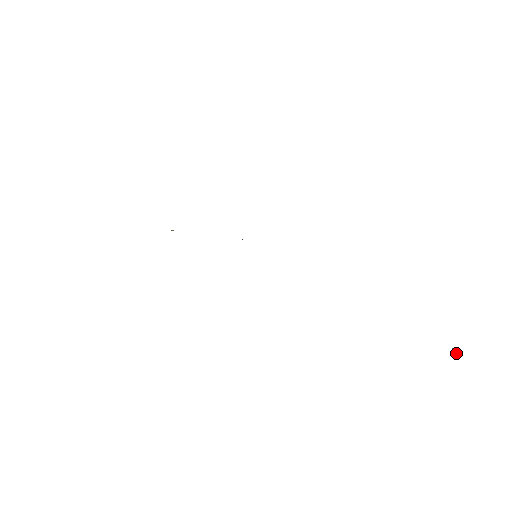
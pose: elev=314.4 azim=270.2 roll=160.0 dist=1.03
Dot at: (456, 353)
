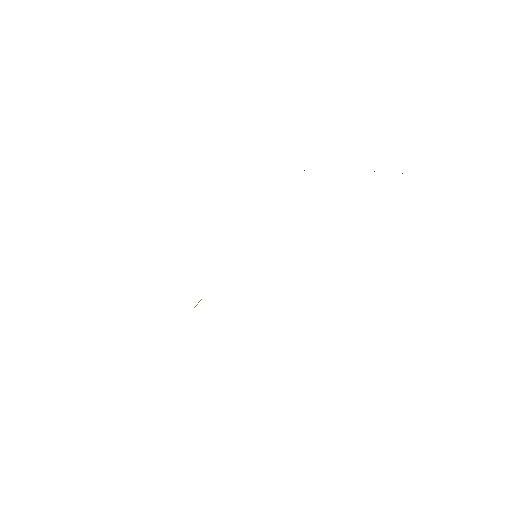
Dot at: occluded
